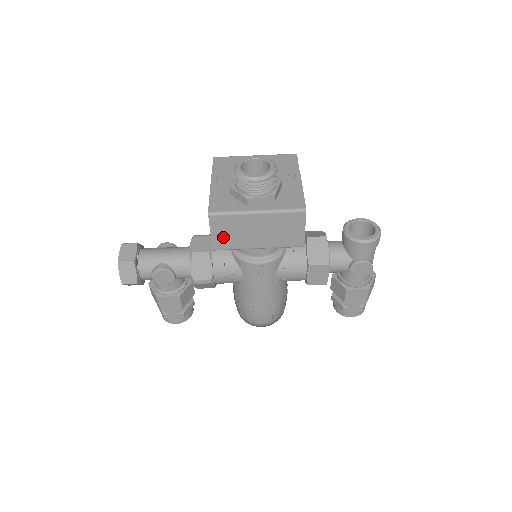
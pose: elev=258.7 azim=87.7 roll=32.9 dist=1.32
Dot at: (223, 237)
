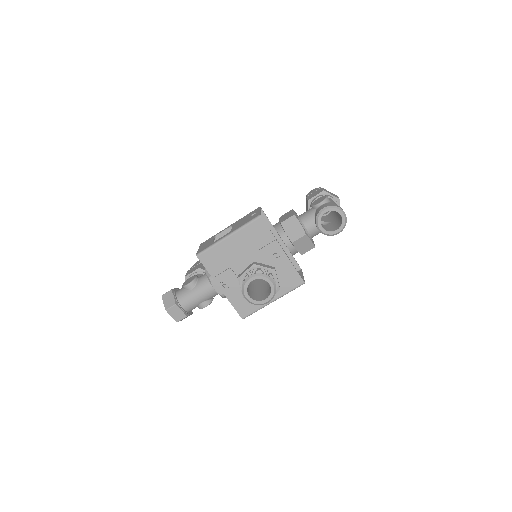
Dot at: occluded
